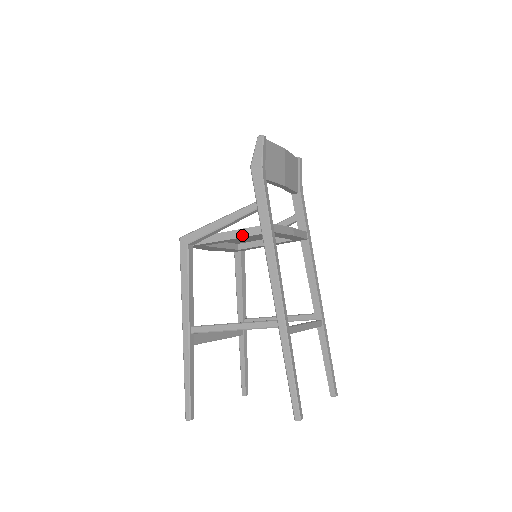
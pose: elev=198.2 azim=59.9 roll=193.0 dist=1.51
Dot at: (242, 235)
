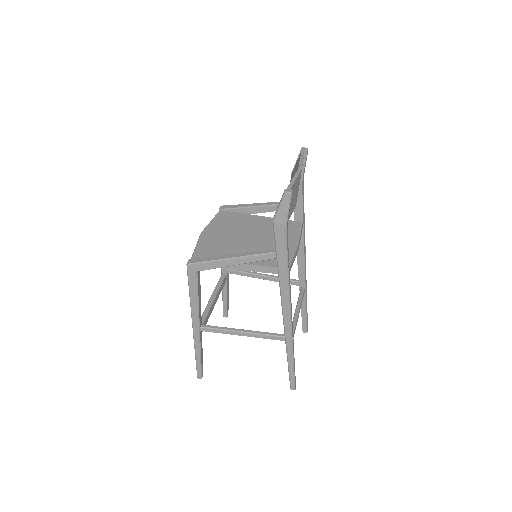
Dot at: (255, 270)
